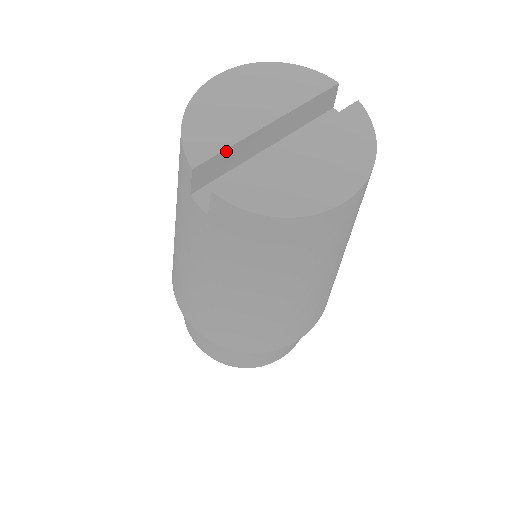
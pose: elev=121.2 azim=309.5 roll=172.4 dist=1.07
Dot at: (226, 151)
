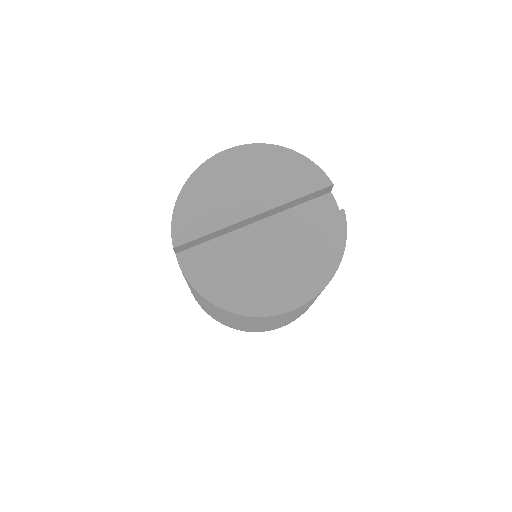
Dot at: (207, 235)
